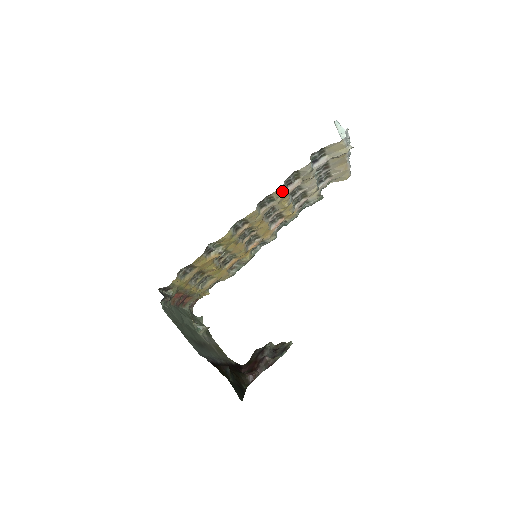
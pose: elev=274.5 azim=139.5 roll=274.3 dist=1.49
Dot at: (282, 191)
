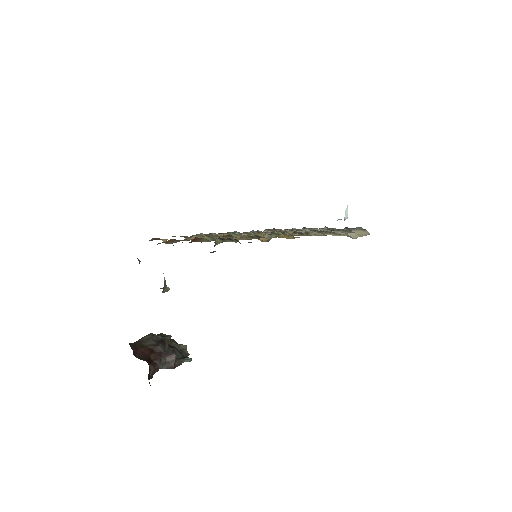
Dot at: occluded
